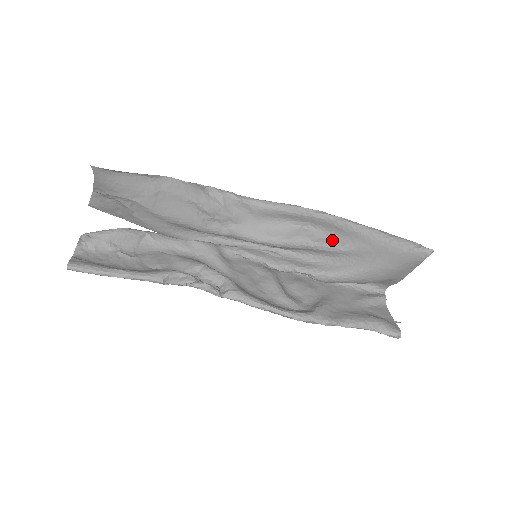
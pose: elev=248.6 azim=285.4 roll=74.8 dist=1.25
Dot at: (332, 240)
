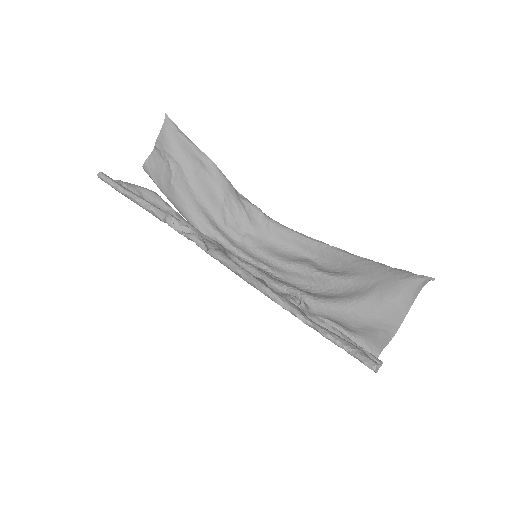
Dot at: (334, 272)
